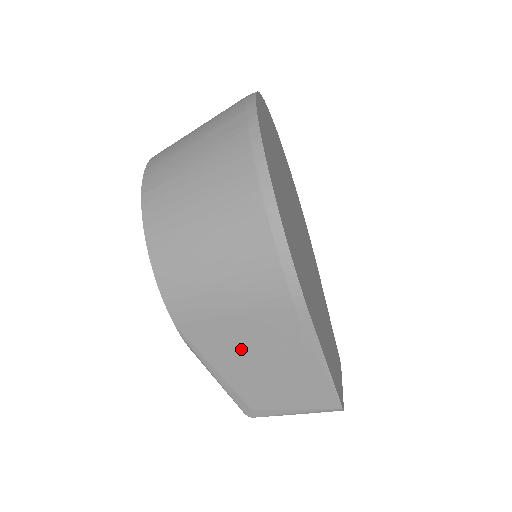
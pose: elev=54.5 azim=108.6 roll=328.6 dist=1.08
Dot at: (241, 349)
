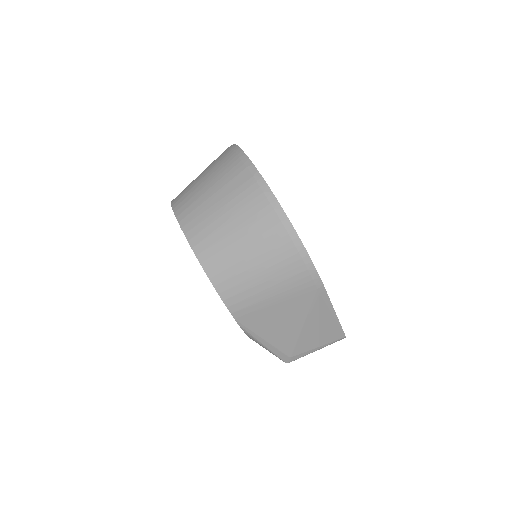
Dot at: (282, 321)
